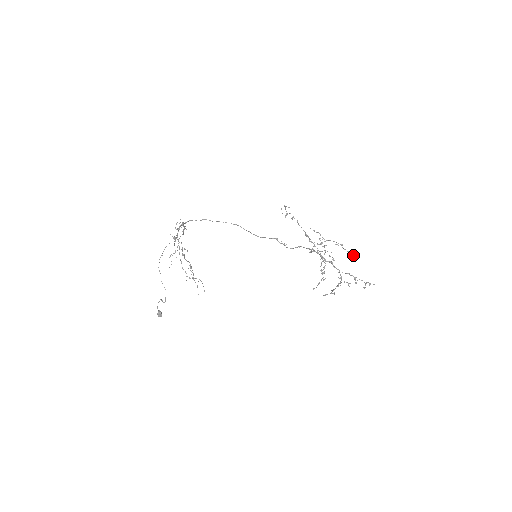
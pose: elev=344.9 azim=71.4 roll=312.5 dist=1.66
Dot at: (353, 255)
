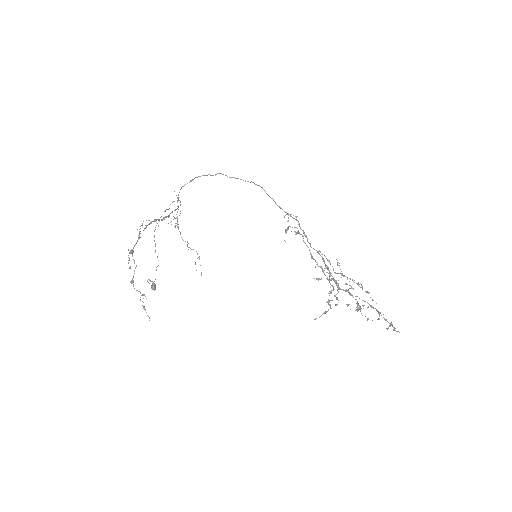
Dot at: occluded
